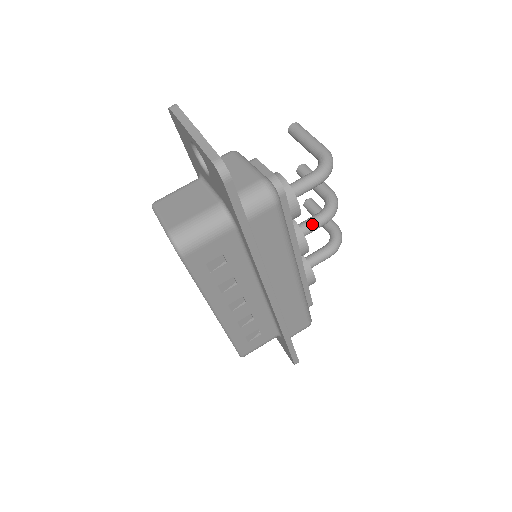
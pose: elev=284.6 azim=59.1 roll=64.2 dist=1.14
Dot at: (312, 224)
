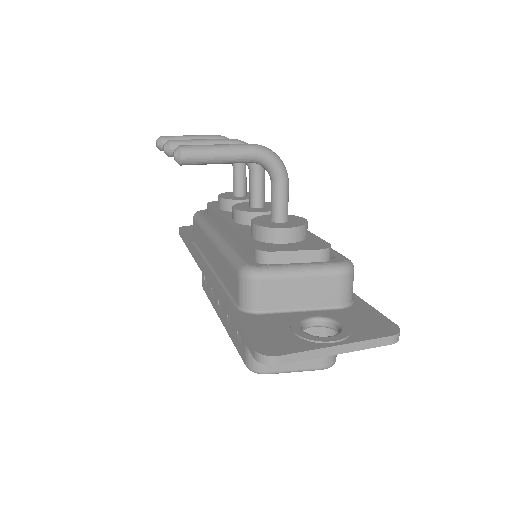
Dot at: (263, 189)
